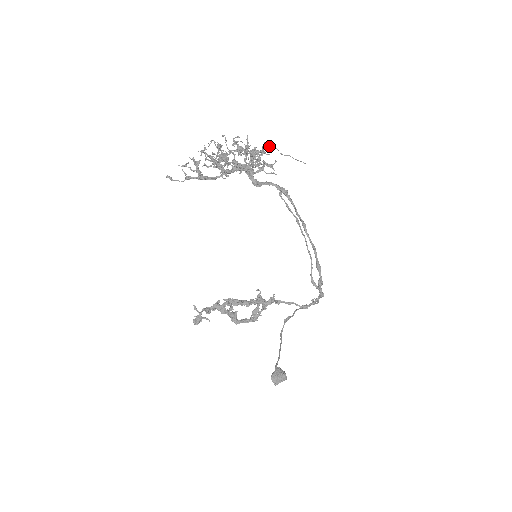
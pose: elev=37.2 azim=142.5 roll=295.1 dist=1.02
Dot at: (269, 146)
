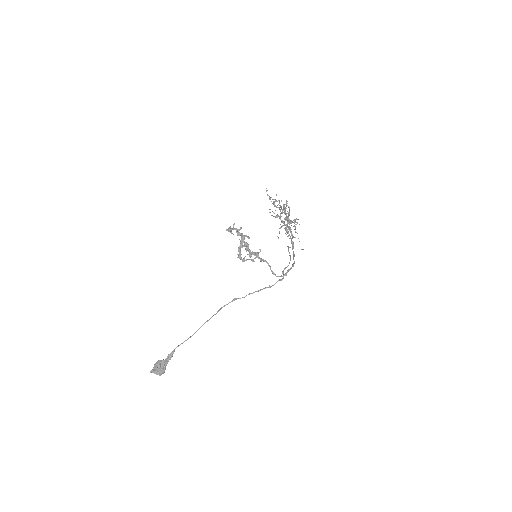
Dot at: occluded
